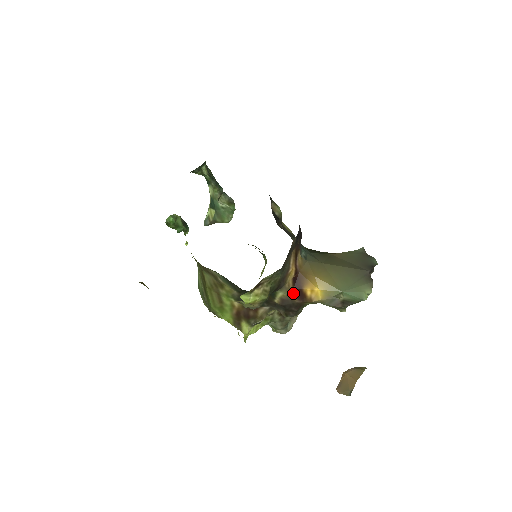
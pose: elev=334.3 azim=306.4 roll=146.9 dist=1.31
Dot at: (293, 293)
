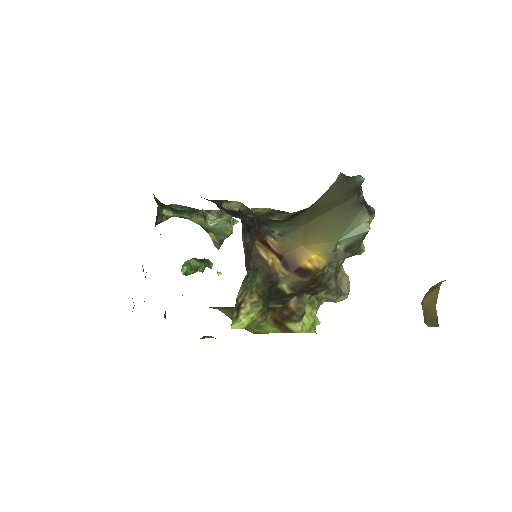
Dot at: (295, 276)
